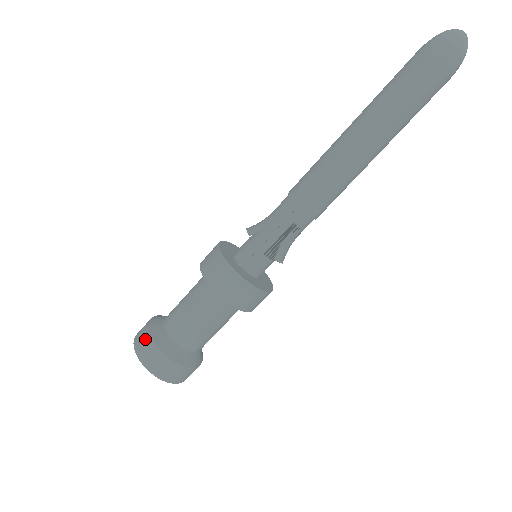
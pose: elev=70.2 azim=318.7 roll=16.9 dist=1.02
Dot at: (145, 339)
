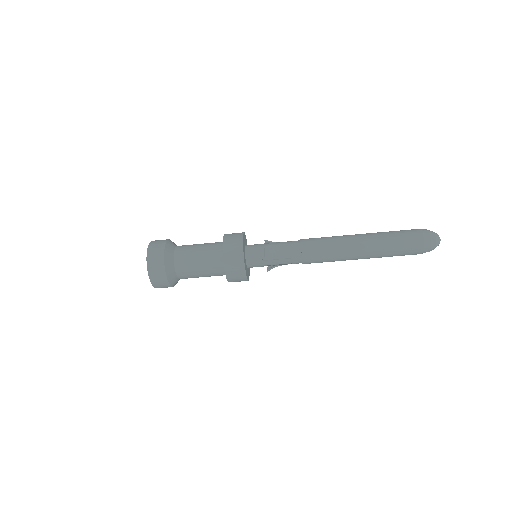
Dot at: (160, 269)
